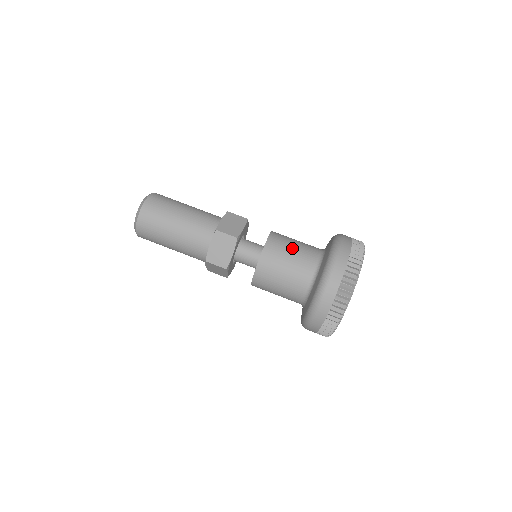
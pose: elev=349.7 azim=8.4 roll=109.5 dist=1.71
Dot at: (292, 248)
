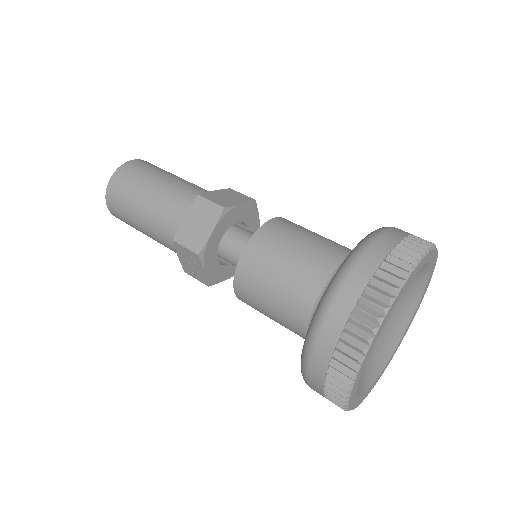
Dot at: (277, 273)
